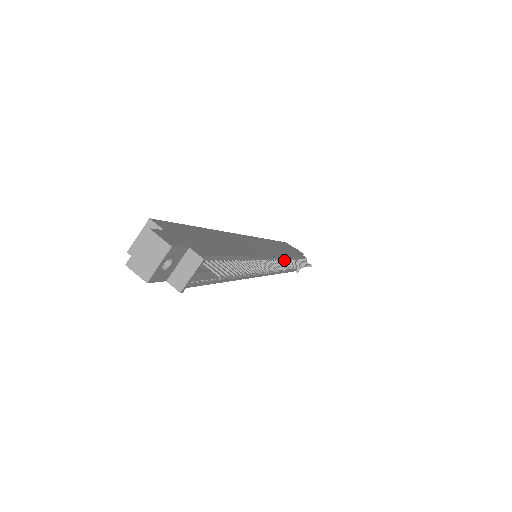
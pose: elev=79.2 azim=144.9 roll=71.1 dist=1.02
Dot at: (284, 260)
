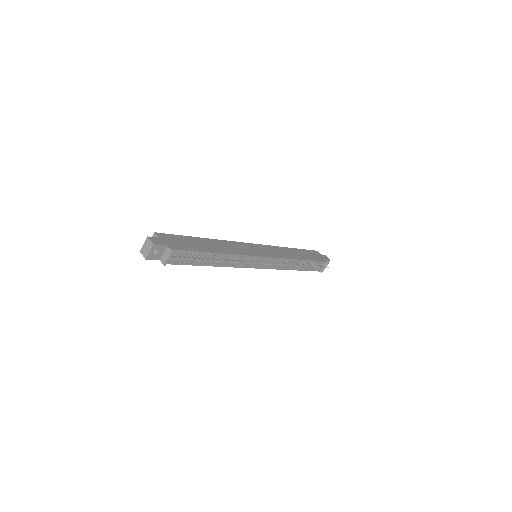
Dot at: (284, 260)
